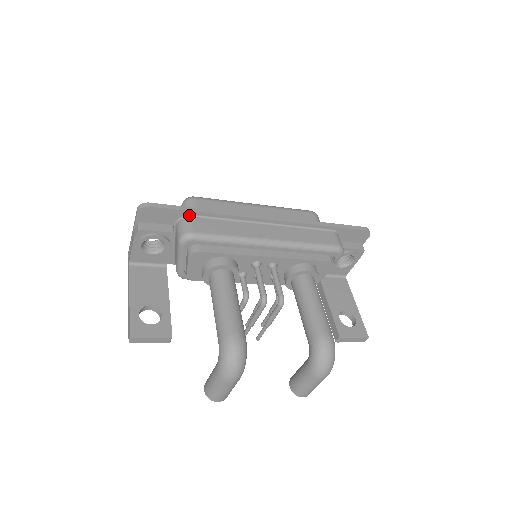
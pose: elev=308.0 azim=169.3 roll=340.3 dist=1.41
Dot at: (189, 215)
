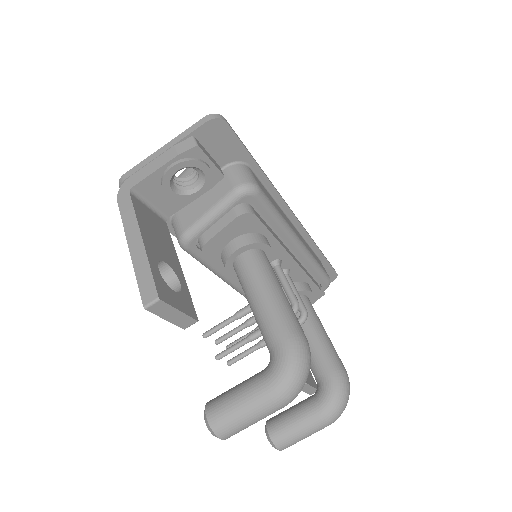
Dot at: (248, 164)
